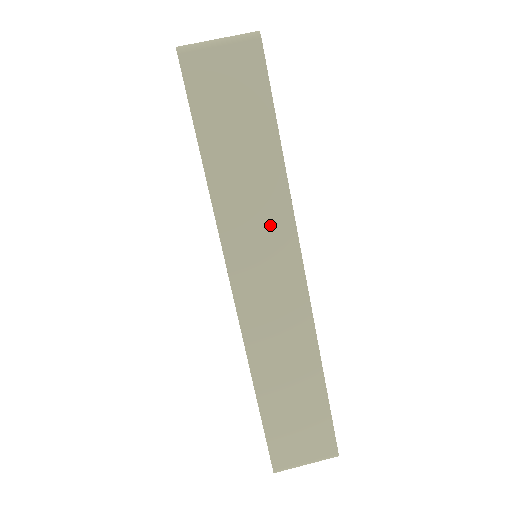
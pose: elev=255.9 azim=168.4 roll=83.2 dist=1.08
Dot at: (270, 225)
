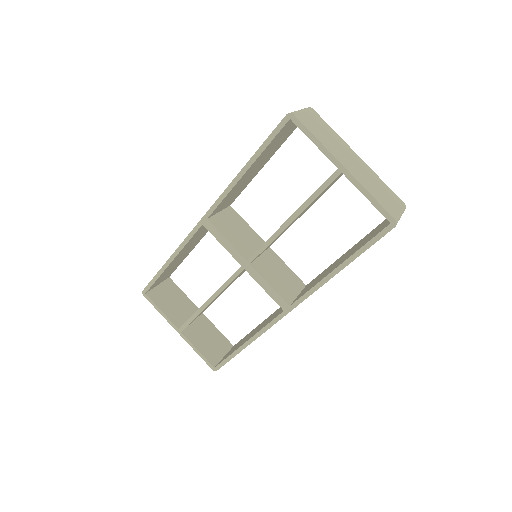
Dot at: occluded
